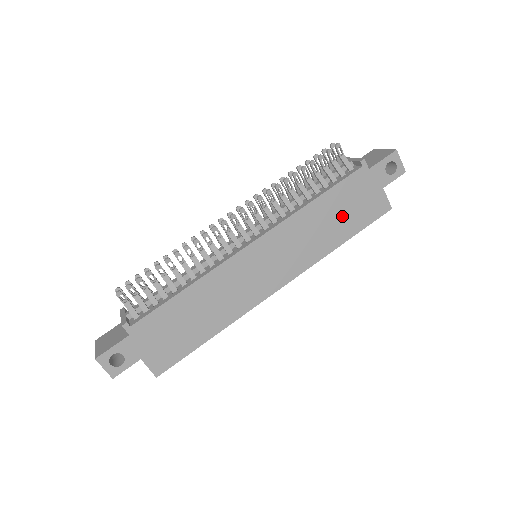
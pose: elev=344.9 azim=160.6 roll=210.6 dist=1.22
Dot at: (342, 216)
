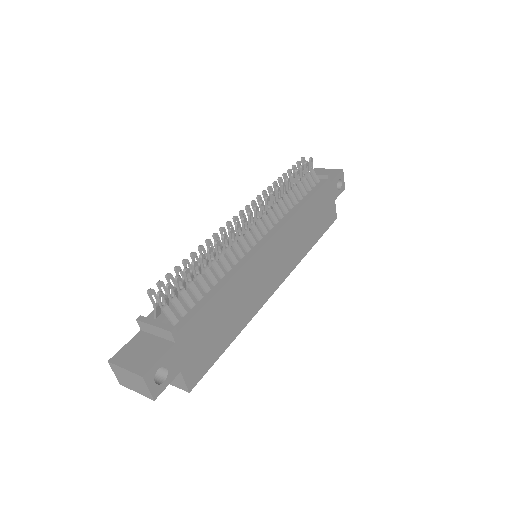
Dot at: (315, 221)
